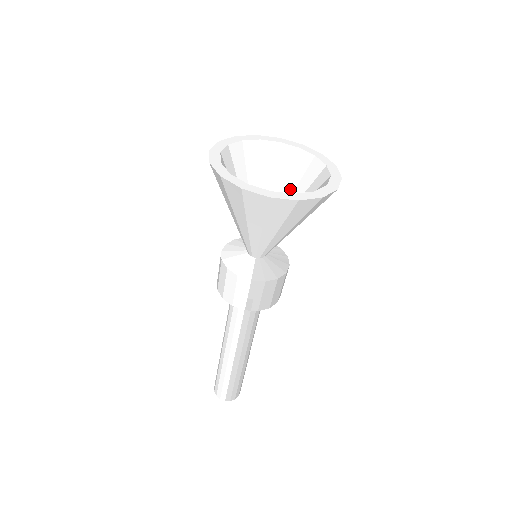
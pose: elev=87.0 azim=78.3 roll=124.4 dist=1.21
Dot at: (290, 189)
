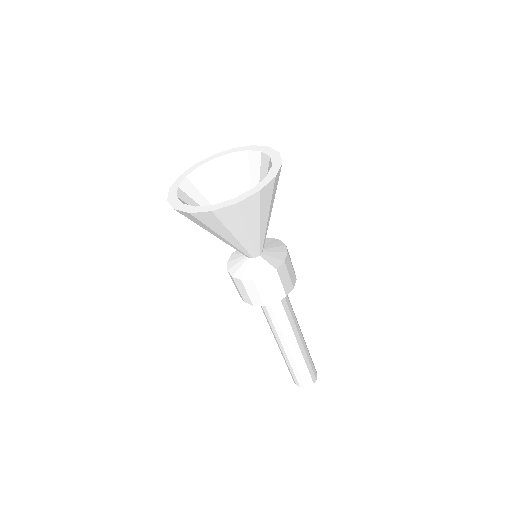
Dot at: (236, 190)
